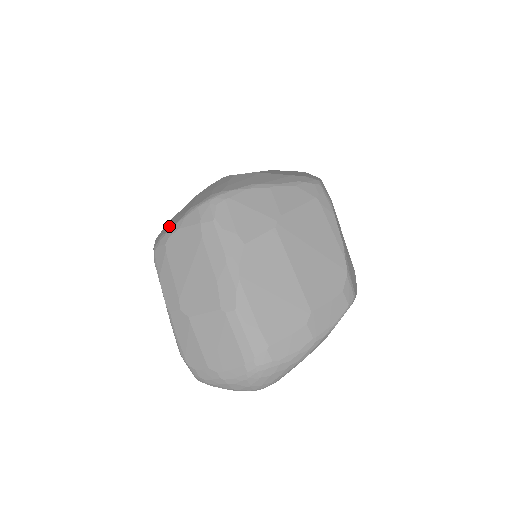
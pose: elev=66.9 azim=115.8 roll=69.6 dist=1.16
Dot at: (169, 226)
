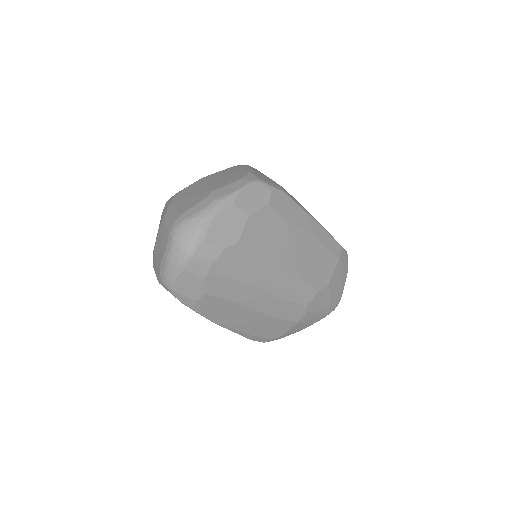
Dot at: occluded
